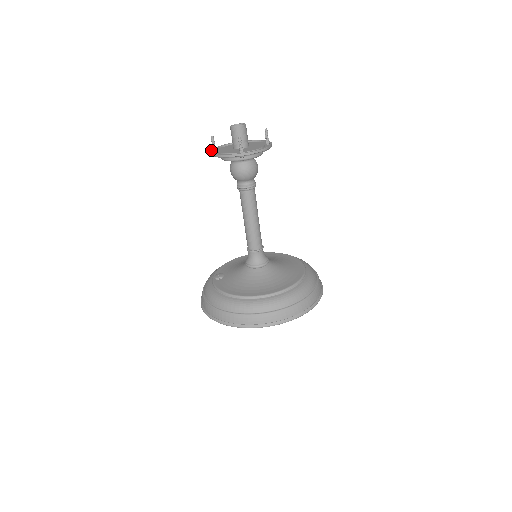
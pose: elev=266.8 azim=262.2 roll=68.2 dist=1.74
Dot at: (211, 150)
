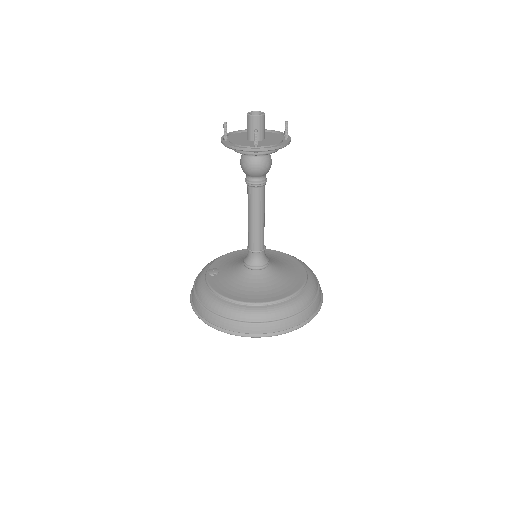
Dot at: (222, 137)
